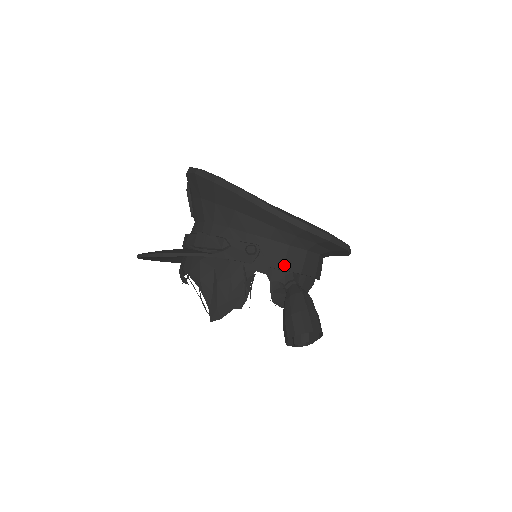
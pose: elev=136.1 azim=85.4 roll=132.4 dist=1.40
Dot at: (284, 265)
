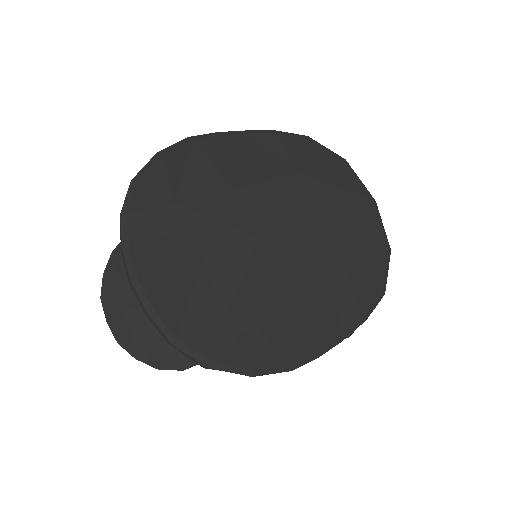
Dot at: occluded
